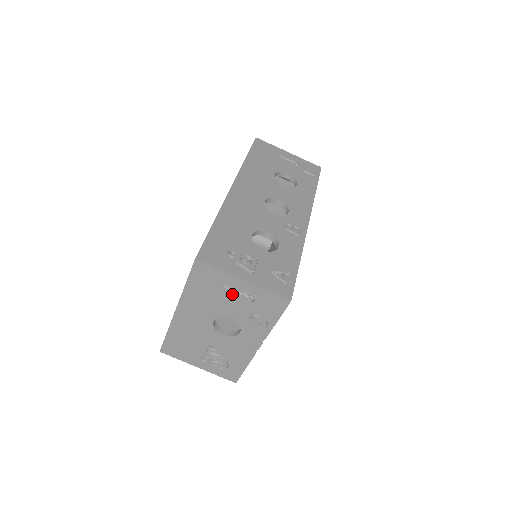
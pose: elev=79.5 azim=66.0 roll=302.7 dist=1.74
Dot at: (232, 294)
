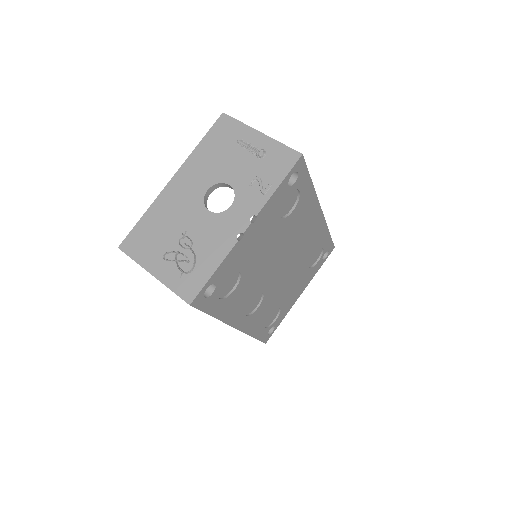
Dot at: (243, 151)
